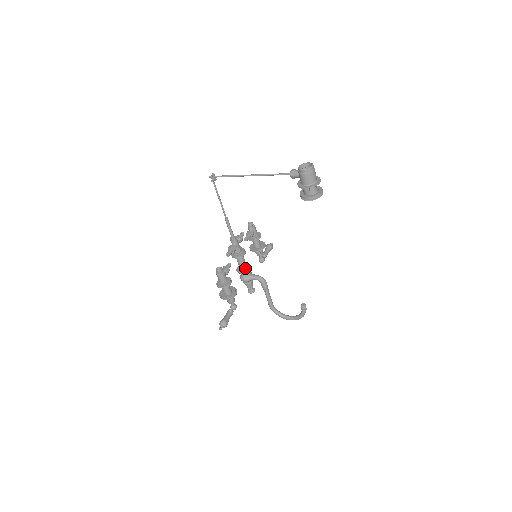
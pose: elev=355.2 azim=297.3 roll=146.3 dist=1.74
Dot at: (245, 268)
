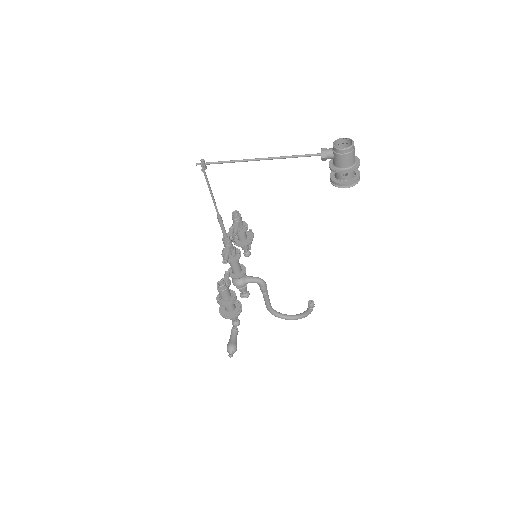
Dot at: (240, 271)
